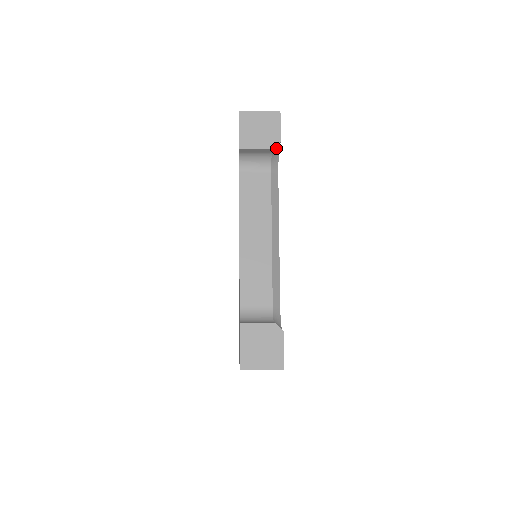
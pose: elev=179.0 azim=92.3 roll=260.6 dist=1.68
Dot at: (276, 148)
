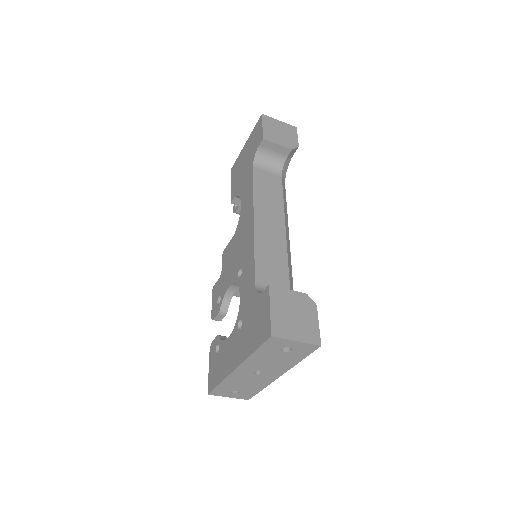
Dot at: (291, 154)
